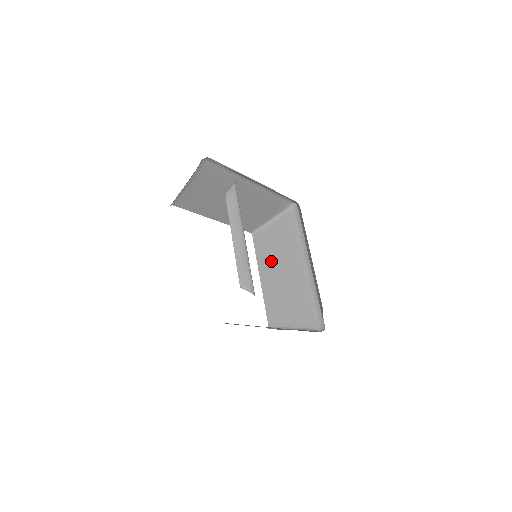
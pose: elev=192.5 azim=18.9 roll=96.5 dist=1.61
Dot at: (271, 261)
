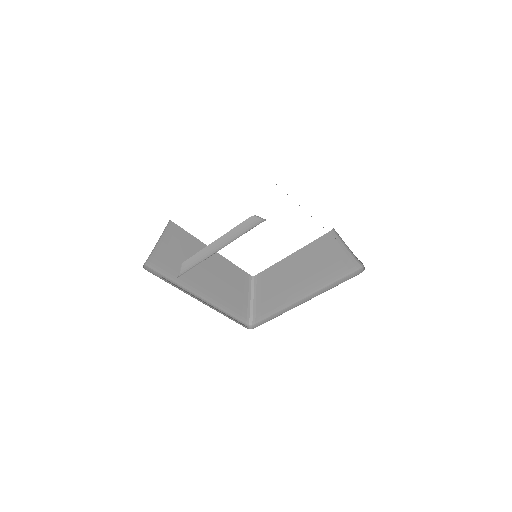
Dot at: (307, 260)
